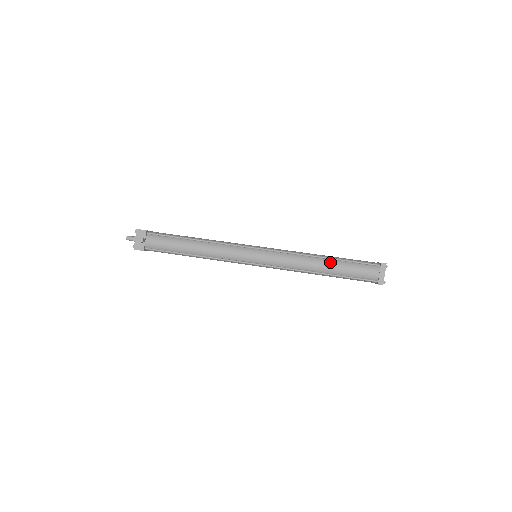
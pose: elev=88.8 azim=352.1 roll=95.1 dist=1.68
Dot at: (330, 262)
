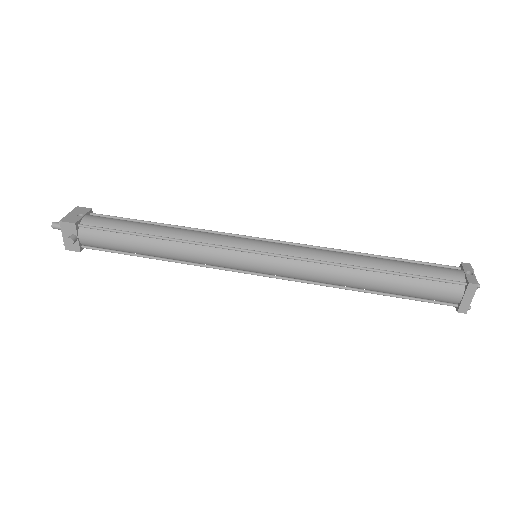
Dot at: (378, 277)
